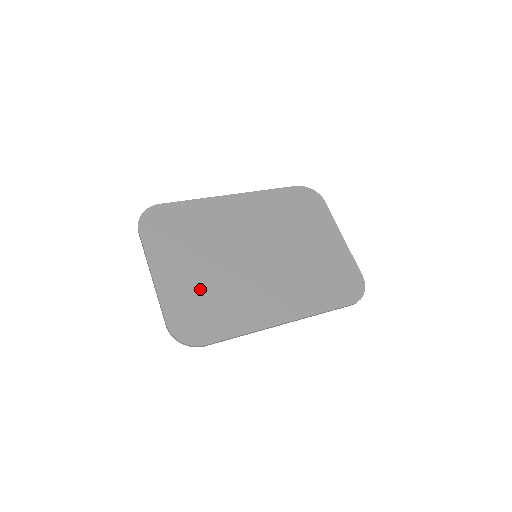
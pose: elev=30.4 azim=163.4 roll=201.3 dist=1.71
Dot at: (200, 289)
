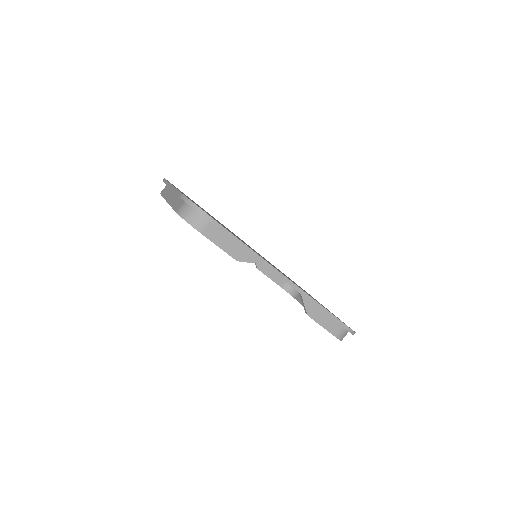
Dot at: occluded
